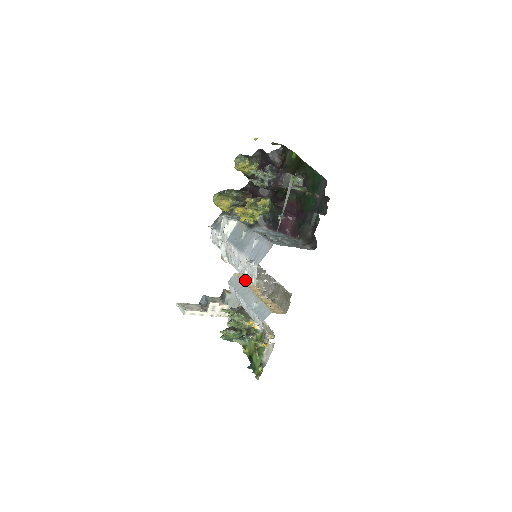
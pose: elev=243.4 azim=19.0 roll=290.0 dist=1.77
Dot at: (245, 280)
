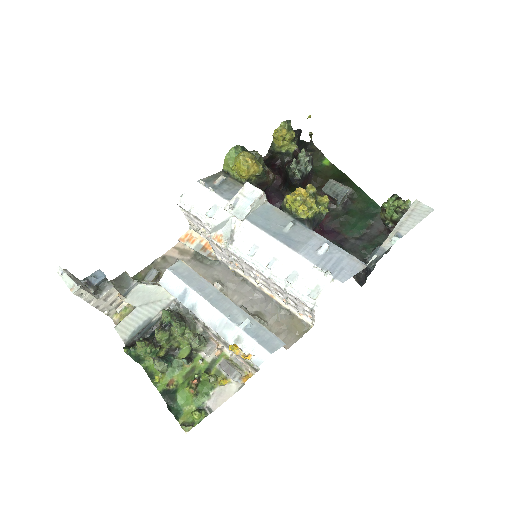
Dot at: occluded
